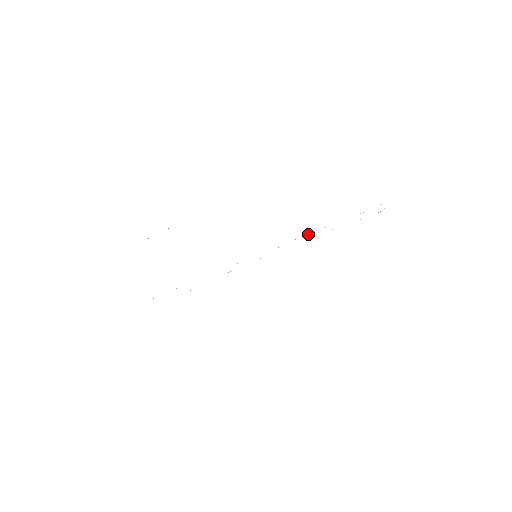
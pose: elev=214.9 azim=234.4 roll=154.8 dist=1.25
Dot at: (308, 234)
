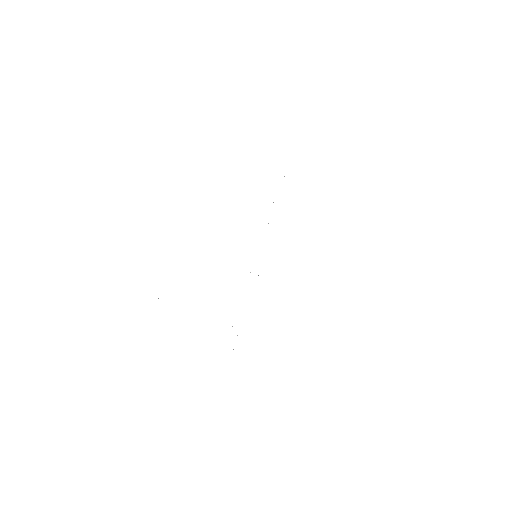
Dot at: occluded
